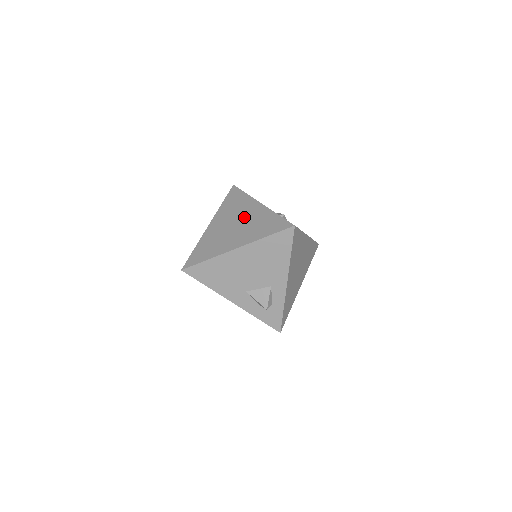
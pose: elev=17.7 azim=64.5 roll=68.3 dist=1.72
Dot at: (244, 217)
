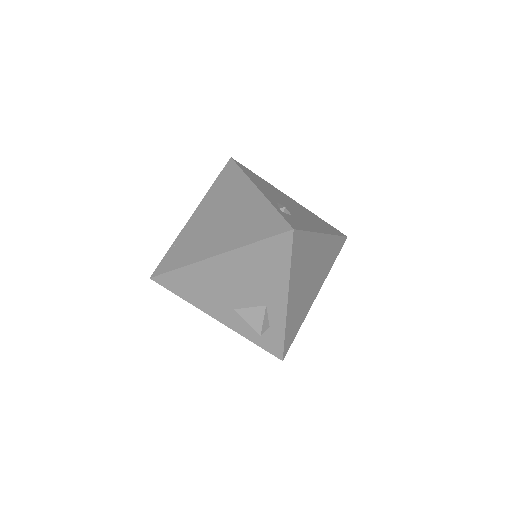
Dot at: (234, 208)
